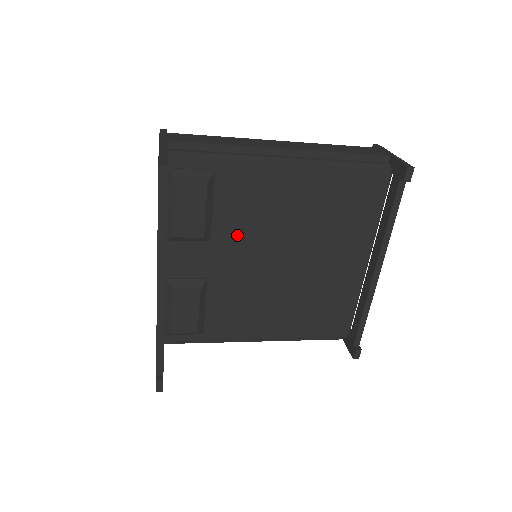
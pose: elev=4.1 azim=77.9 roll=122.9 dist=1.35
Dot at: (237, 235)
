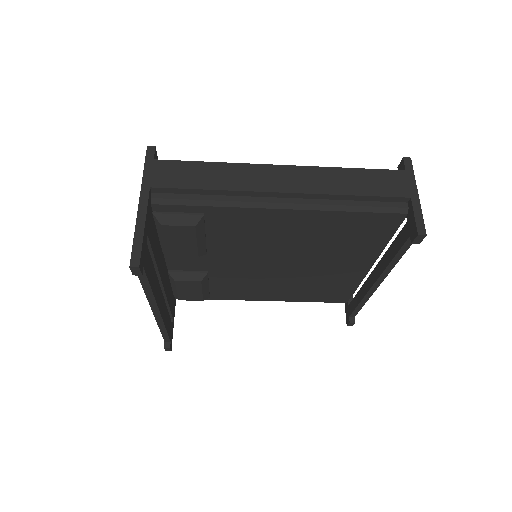
Dot at: (233, 250)
